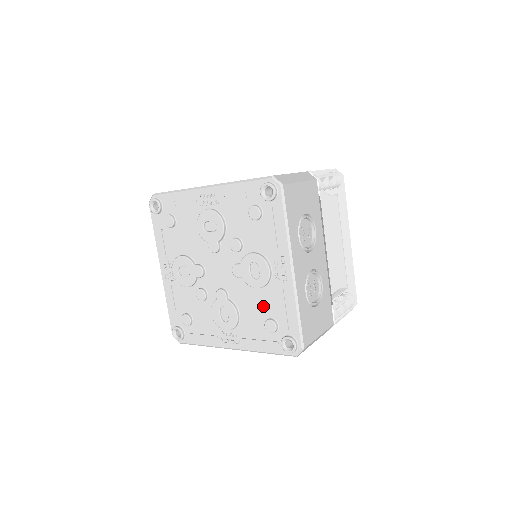
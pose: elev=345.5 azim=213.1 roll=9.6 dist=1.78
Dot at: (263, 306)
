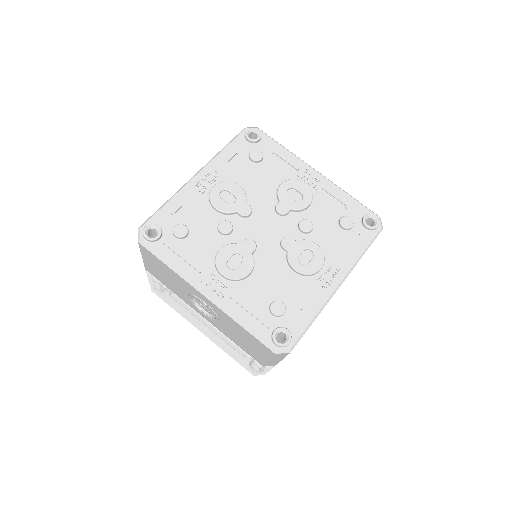
Dot at: (284, 288)
